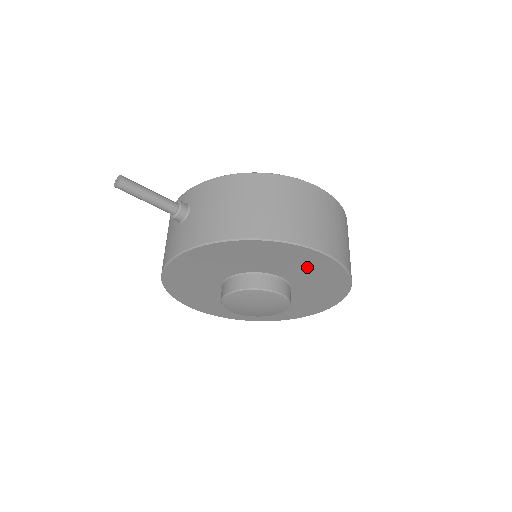
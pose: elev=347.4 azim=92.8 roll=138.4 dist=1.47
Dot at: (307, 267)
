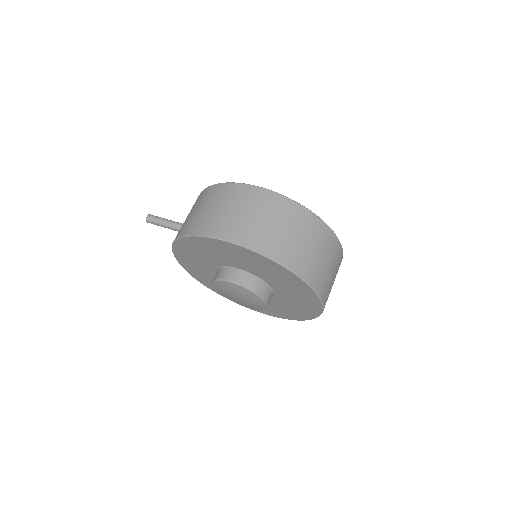
Dot at: (234, 255)
